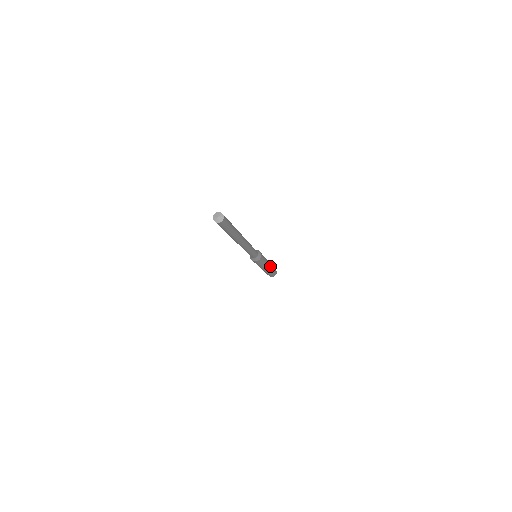
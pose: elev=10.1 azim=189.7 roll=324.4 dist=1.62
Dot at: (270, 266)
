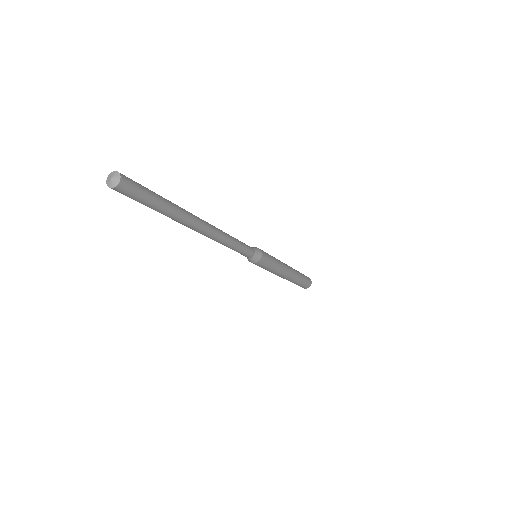
Dot at: (290, 276)
